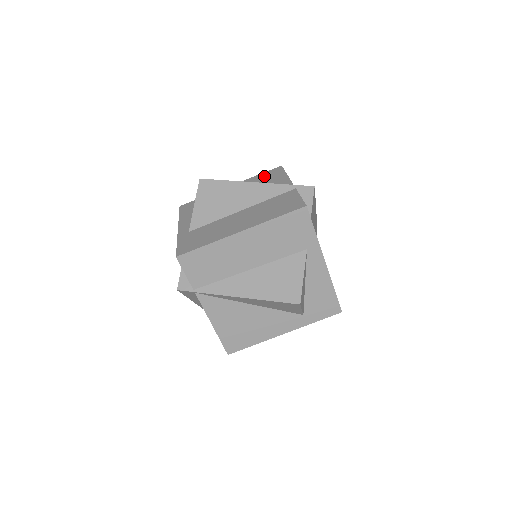
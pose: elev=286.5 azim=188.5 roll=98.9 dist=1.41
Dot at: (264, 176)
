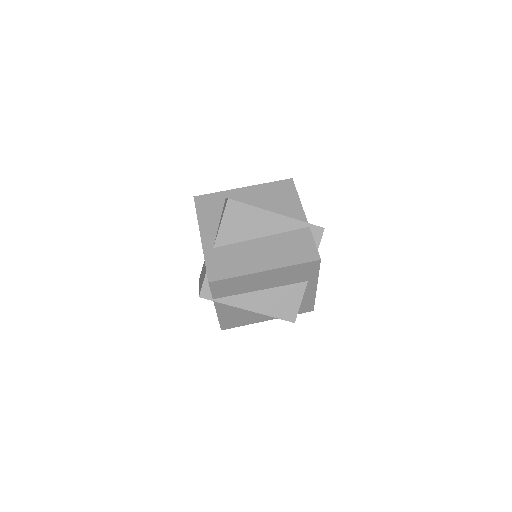
Dot at: (277, 189)
